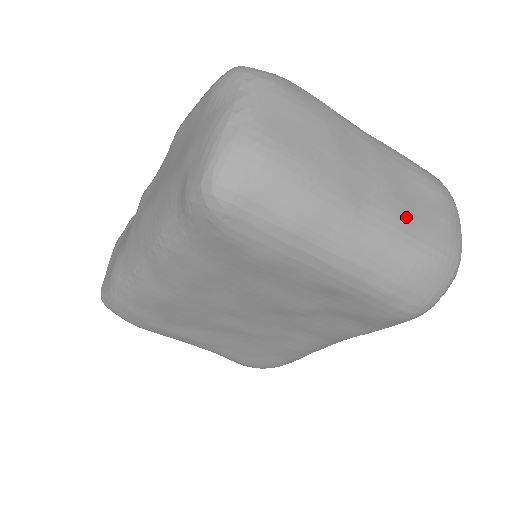
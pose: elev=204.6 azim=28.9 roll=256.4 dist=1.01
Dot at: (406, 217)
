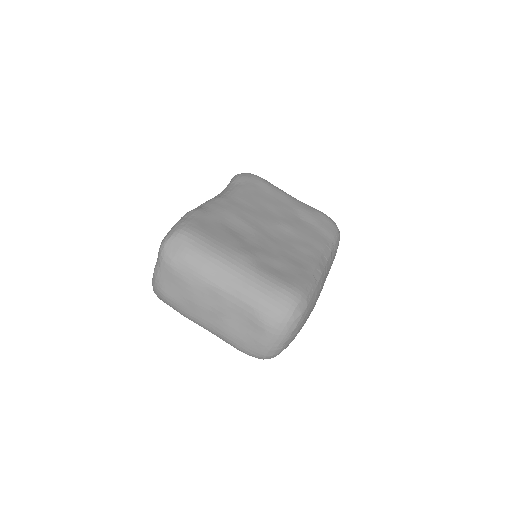
Dot at: (232, 334)
